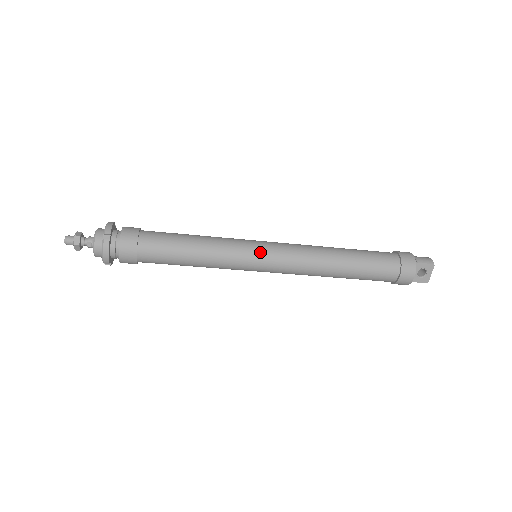
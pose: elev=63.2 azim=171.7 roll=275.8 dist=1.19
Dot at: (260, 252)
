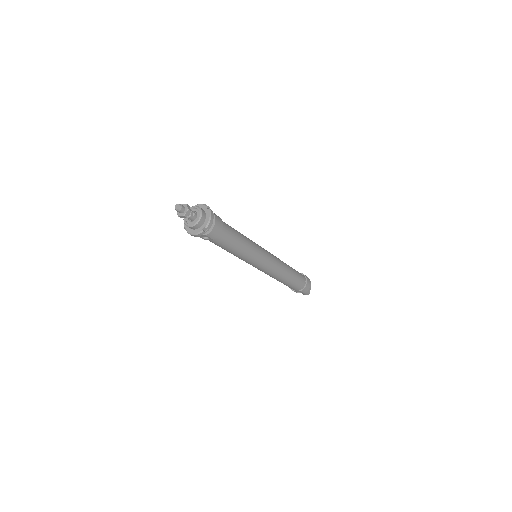
Dot at: (264, 249)
